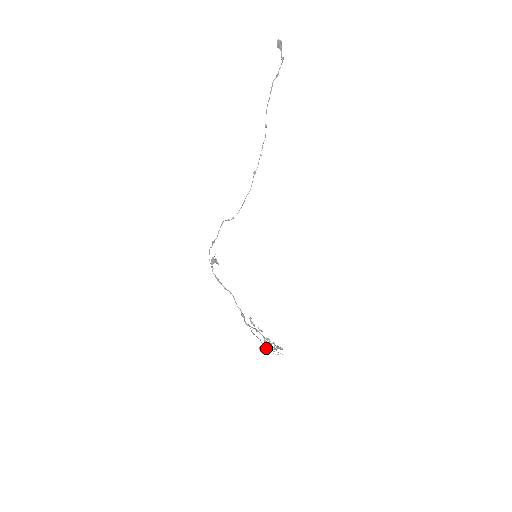
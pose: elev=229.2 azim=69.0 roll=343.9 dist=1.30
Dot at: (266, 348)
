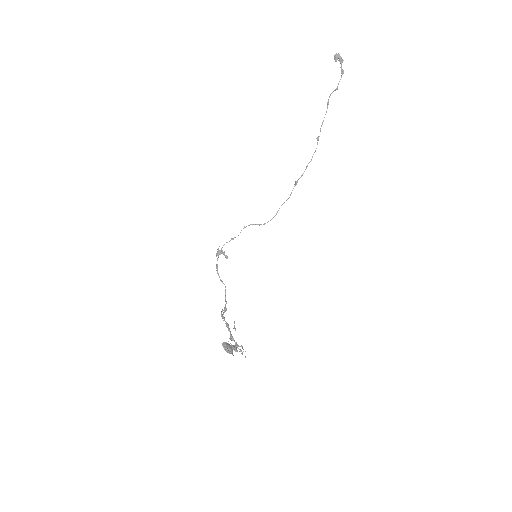
Dot at: (227, 345)
